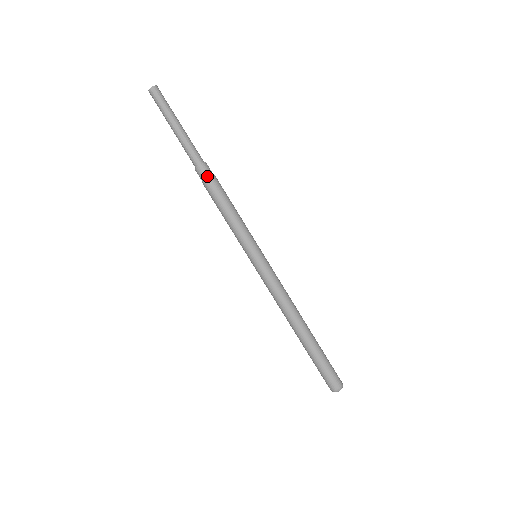
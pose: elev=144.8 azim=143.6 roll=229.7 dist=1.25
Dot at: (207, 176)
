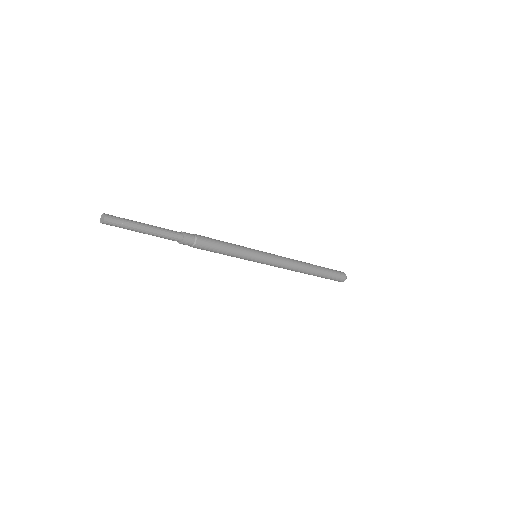
Dot at: (192, 244)
